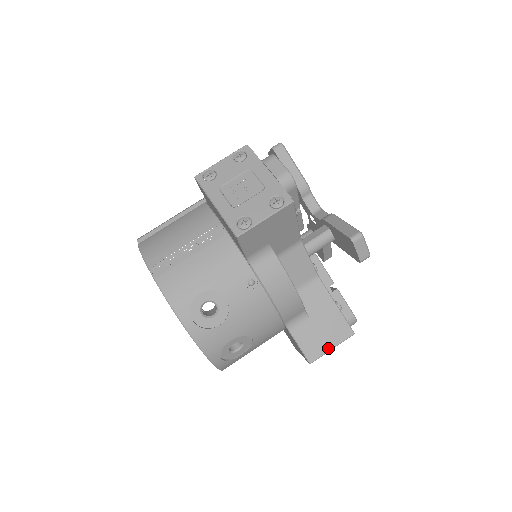
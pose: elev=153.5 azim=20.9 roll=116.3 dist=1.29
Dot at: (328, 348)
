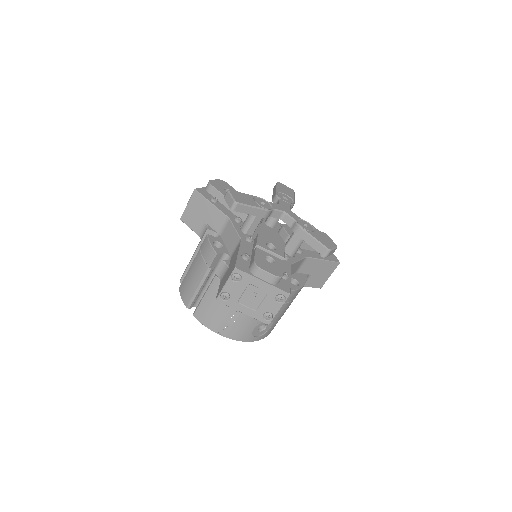
Dot at: (328, 277)
